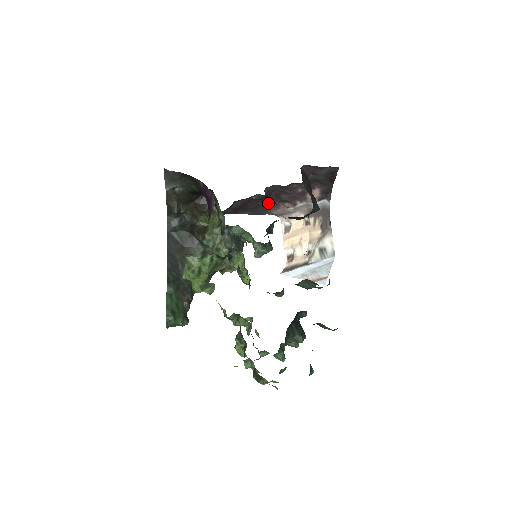
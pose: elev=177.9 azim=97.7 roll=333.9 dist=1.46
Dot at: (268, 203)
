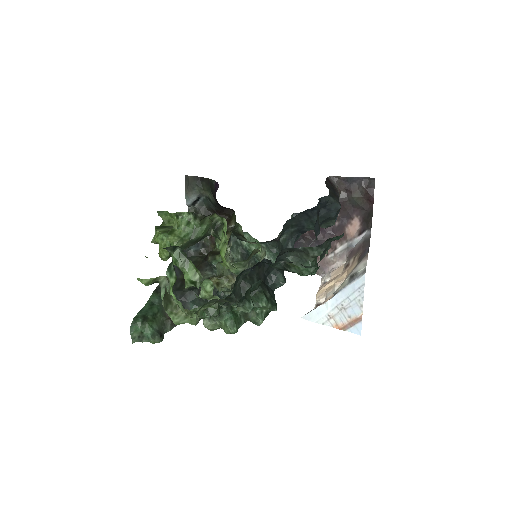
Dot at: occluded
